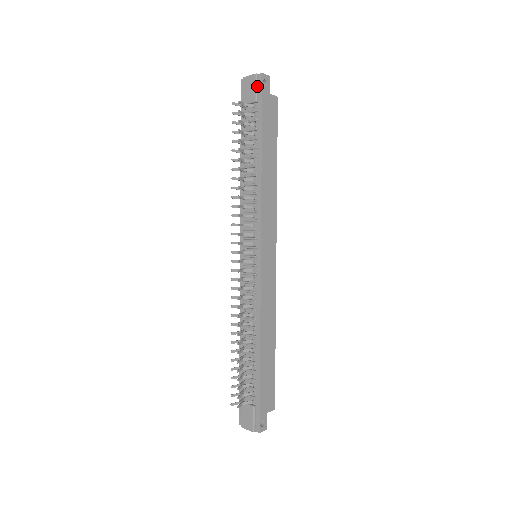
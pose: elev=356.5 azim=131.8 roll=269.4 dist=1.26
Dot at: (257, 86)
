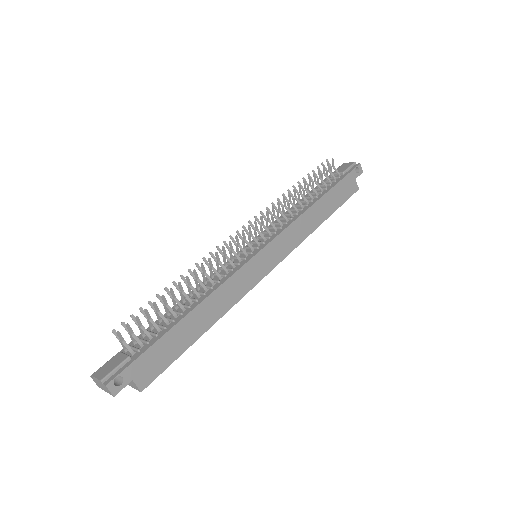
Dot at: (351, 167)
